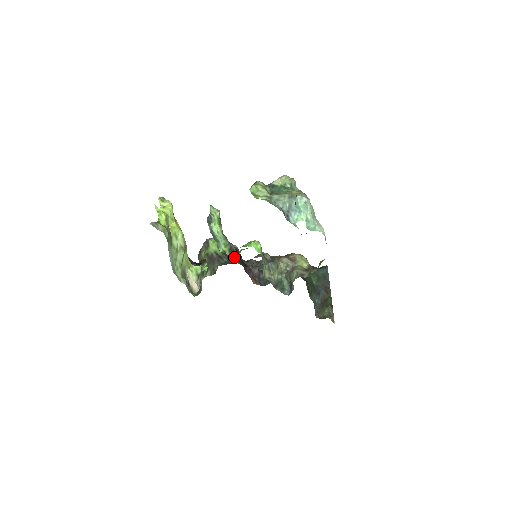
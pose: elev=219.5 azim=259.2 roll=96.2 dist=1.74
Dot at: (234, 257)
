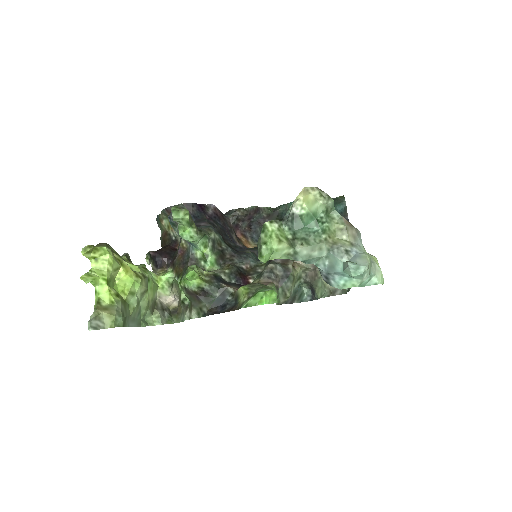
Dot at: (221, 255)
